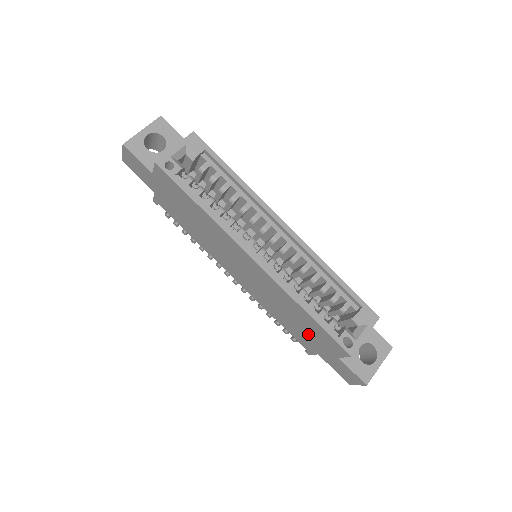
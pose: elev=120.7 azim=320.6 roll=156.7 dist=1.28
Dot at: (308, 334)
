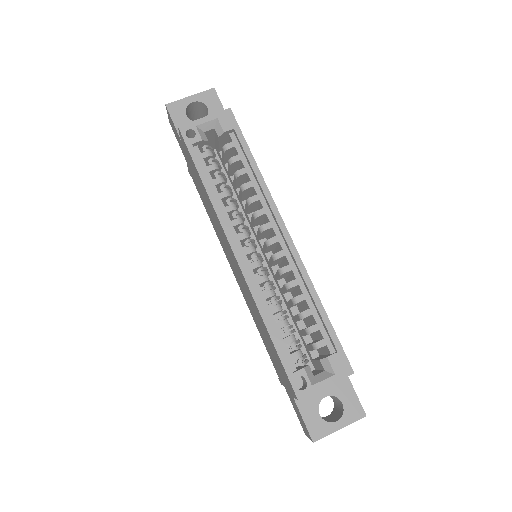
Dot at: (274, 358)
